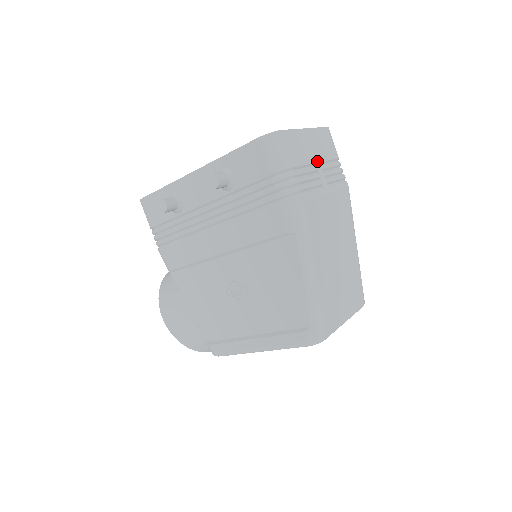
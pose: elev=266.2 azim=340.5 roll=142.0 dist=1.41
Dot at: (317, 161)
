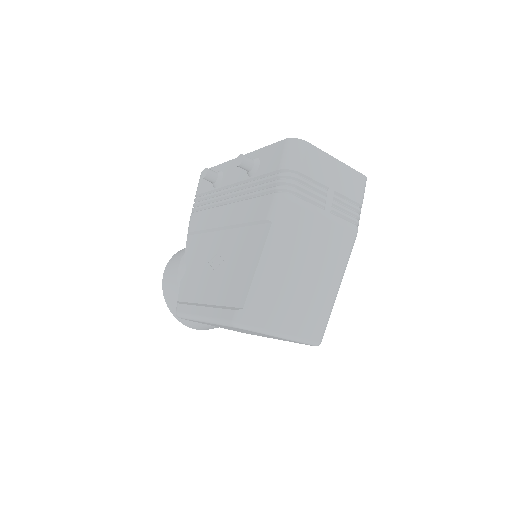
Dot at: (332, 188)
